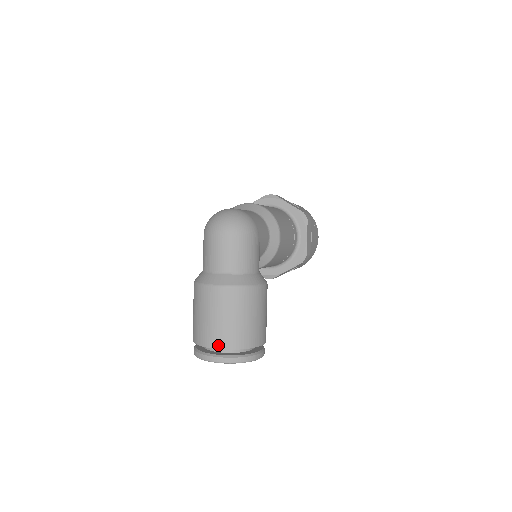
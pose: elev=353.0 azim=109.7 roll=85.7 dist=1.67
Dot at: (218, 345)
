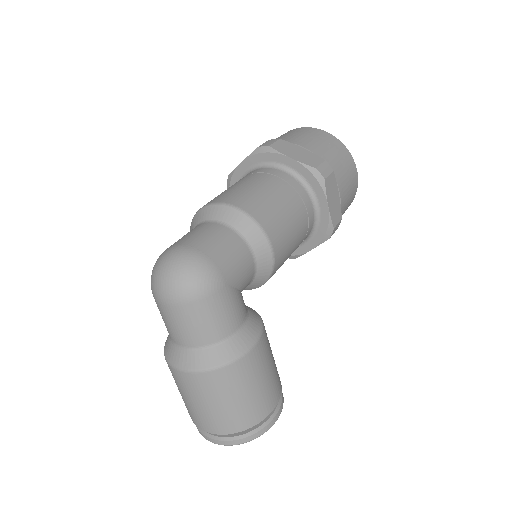
Dot at: (210, 430)
